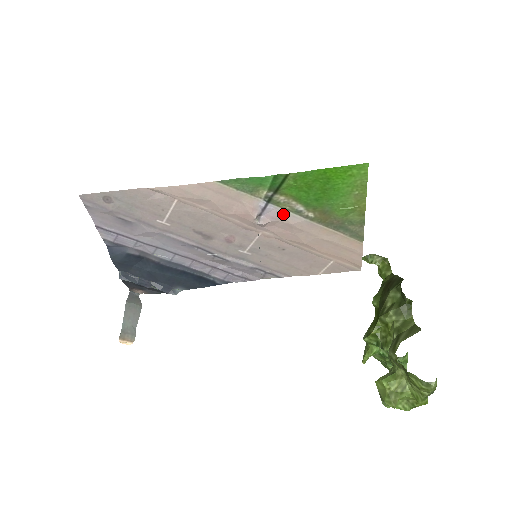
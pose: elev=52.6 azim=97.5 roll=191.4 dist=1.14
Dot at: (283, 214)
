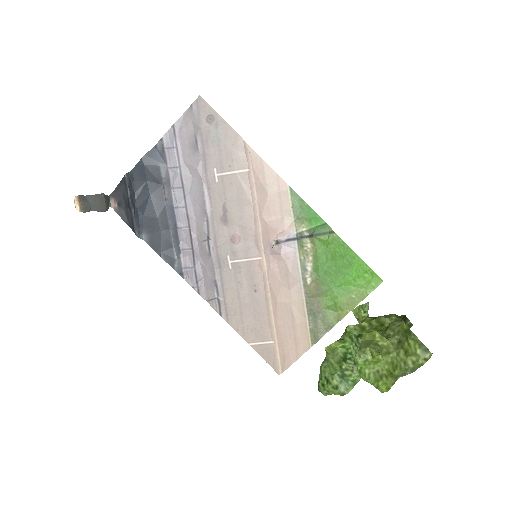
Dot at: (294, 259)
